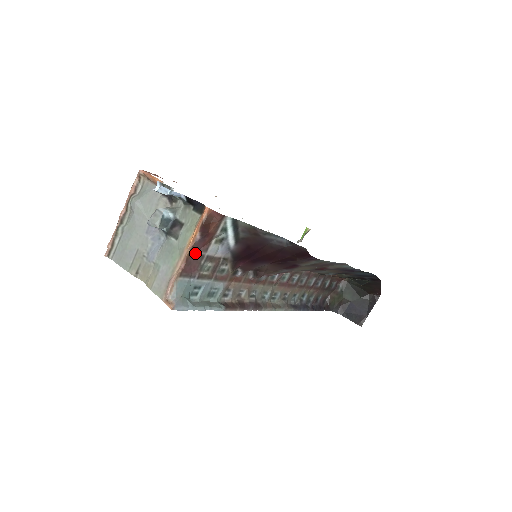
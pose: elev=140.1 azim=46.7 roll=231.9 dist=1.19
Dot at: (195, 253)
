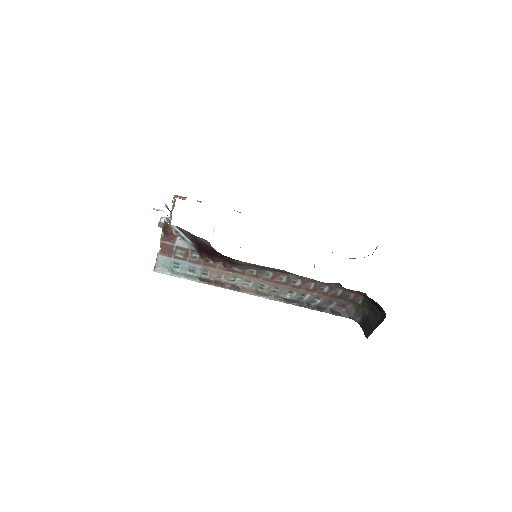
Dot at: (166, 243)
